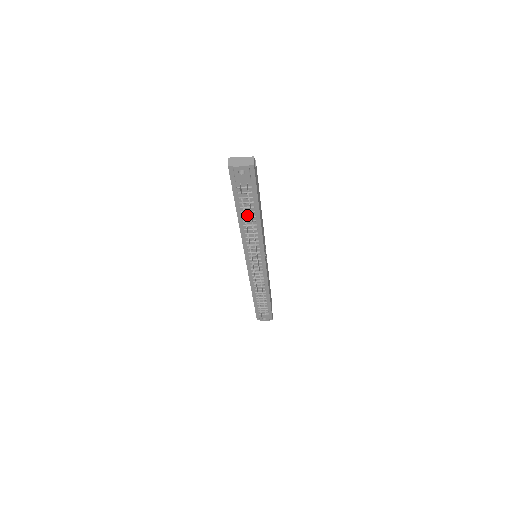
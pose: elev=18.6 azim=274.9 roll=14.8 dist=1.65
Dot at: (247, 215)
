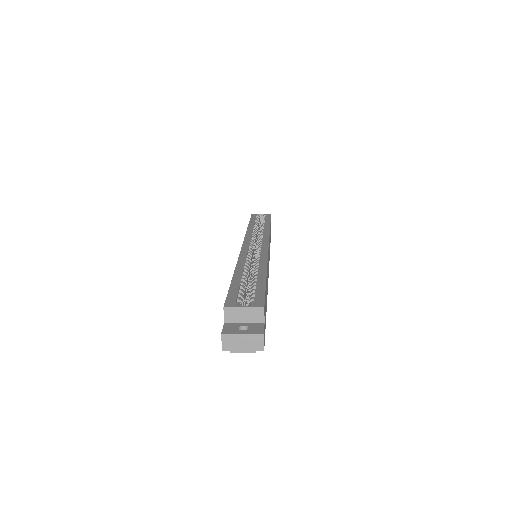
Dot at: occluded
